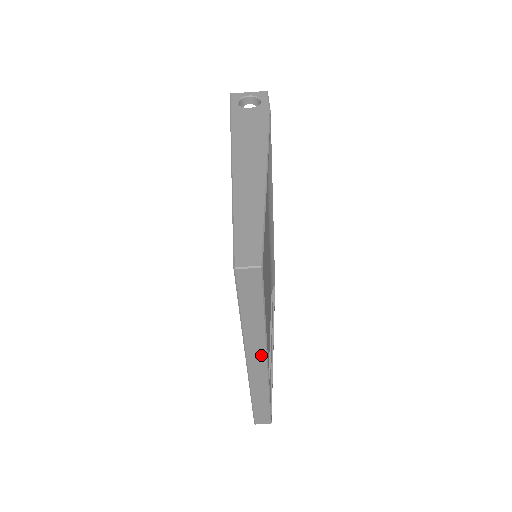
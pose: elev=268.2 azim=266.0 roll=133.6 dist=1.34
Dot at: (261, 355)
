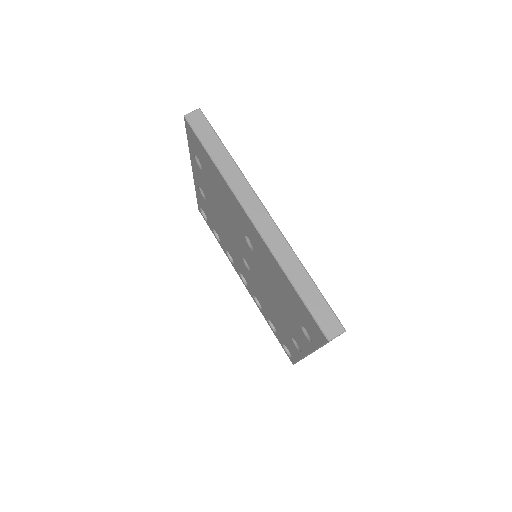
Dot at: (252, 198)
